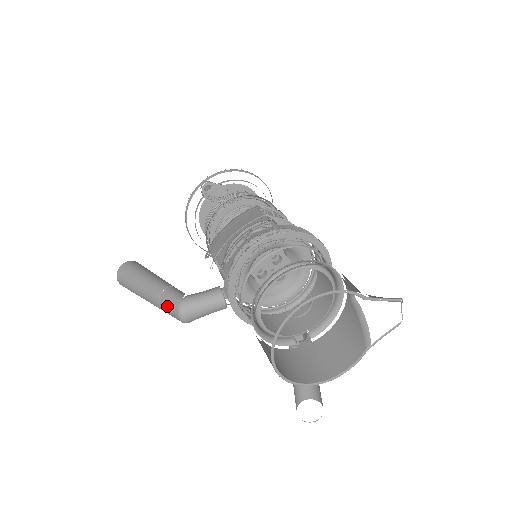
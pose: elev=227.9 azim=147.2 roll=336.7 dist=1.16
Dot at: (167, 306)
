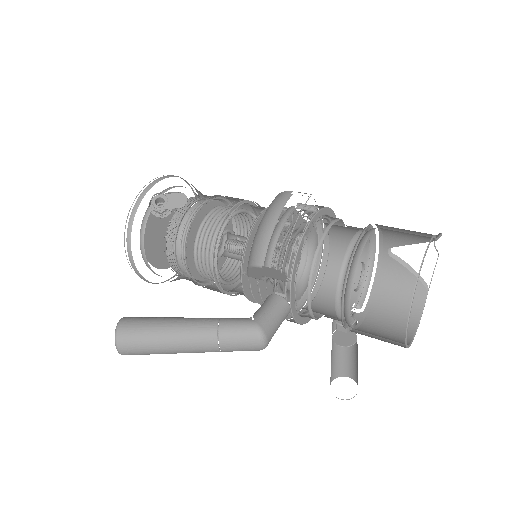
Dot at: (237, 340)
